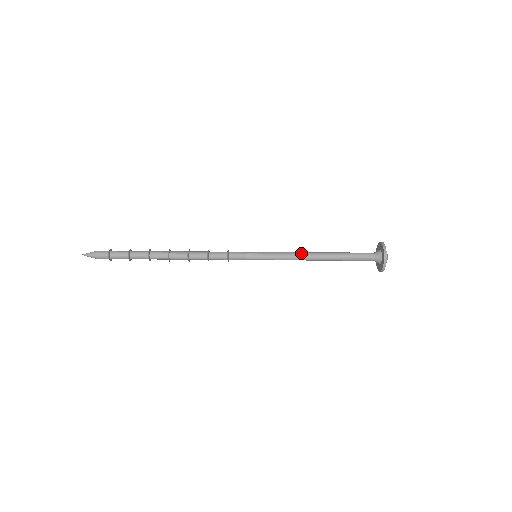
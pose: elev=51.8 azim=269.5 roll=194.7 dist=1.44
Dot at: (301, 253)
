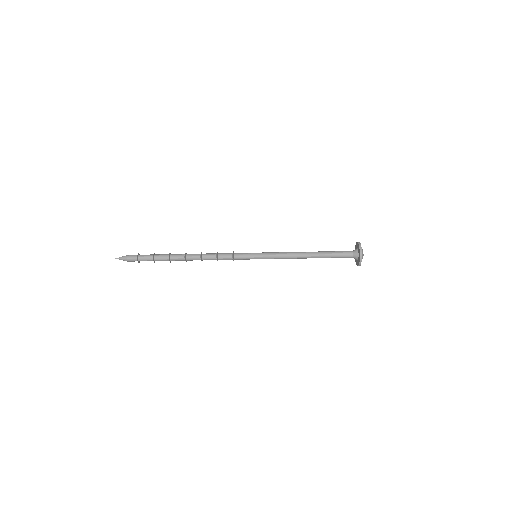
Dot at: (293, 255)
